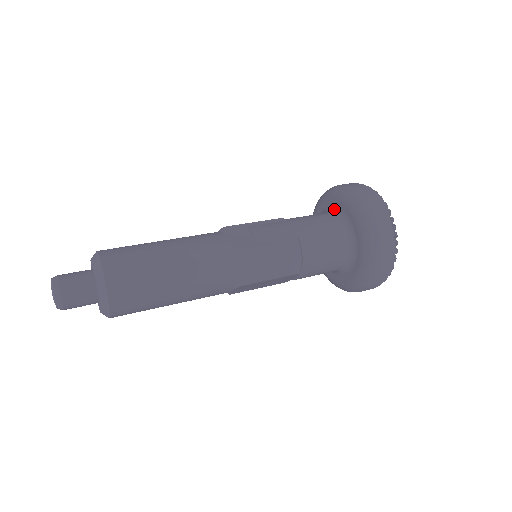
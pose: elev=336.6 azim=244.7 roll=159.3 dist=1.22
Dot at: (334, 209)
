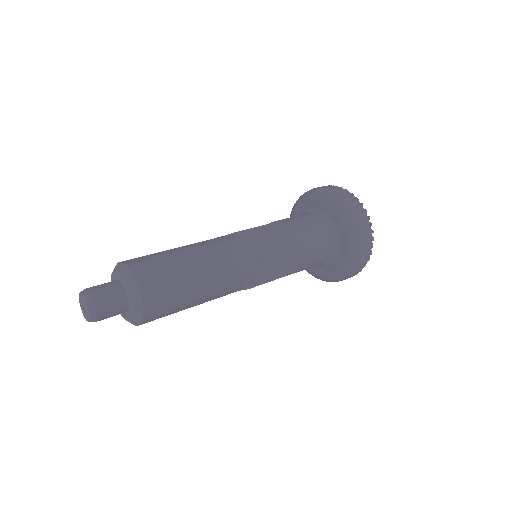
Dot at: (320, 211)
